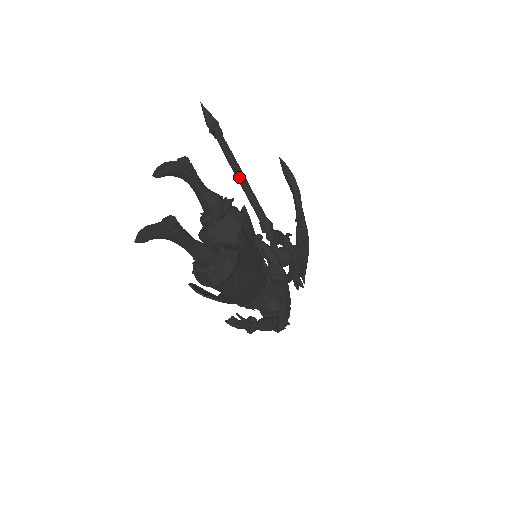
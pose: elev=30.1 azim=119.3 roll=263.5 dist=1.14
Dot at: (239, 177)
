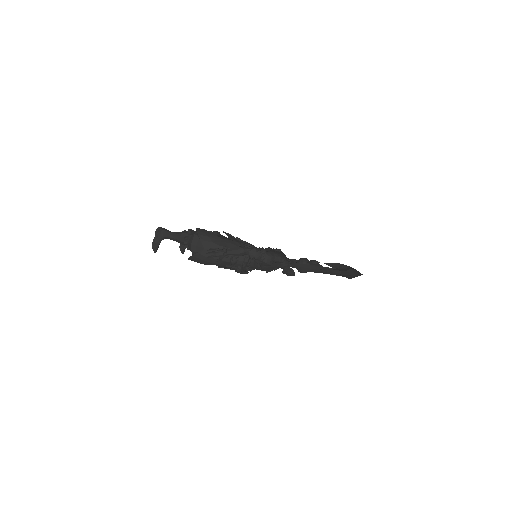
Dot at: occluded
